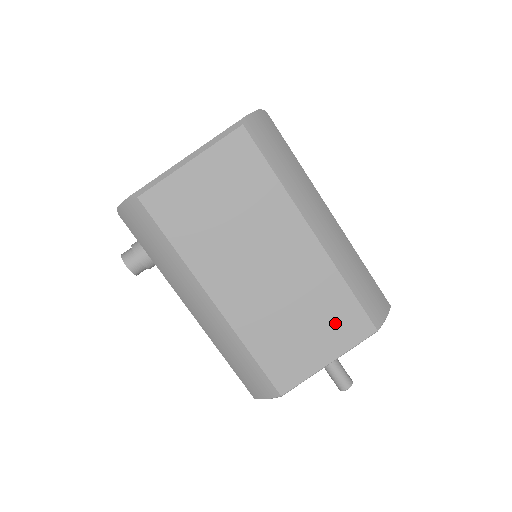
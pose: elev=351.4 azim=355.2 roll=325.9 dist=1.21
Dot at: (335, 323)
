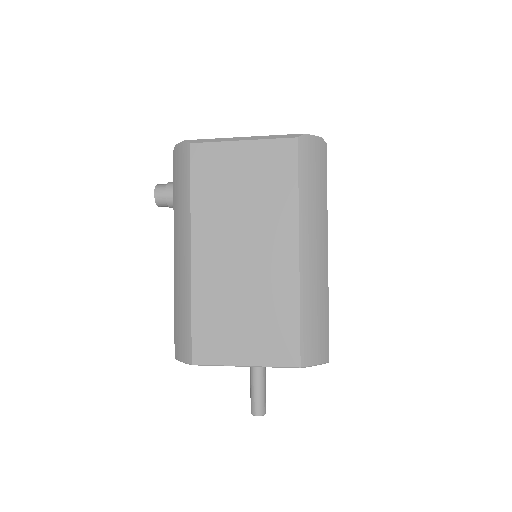
Dot at: (270, 336)
